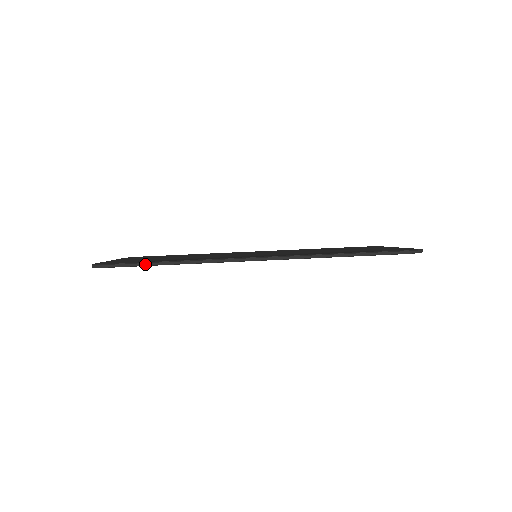
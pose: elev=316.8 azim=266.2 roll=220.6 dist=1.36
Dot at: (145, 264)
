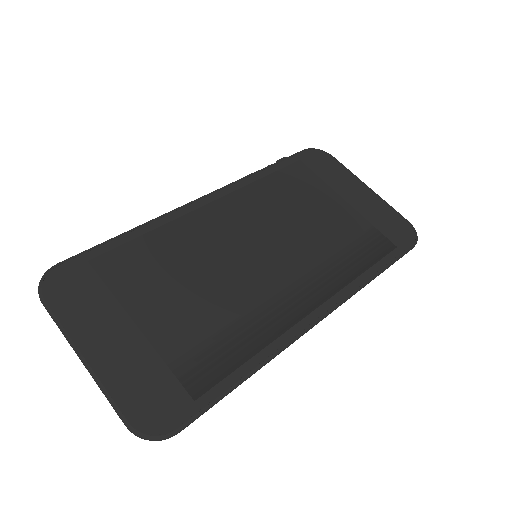
Dot at: occluded
